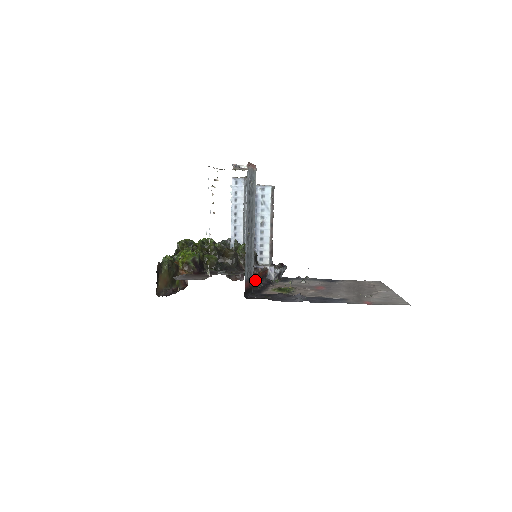
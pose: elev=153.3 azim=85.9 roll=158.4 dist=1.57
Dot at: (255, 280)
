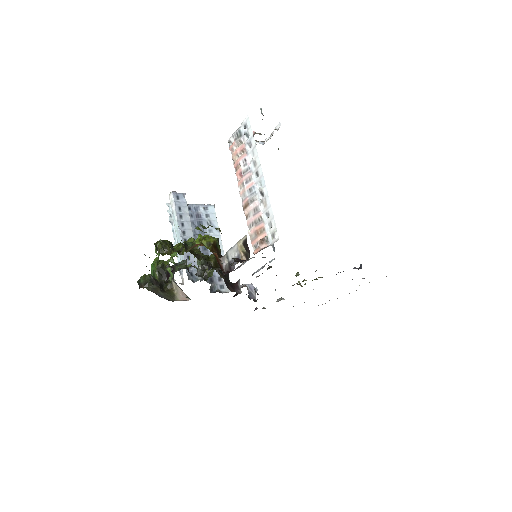
Dot at: occluded
